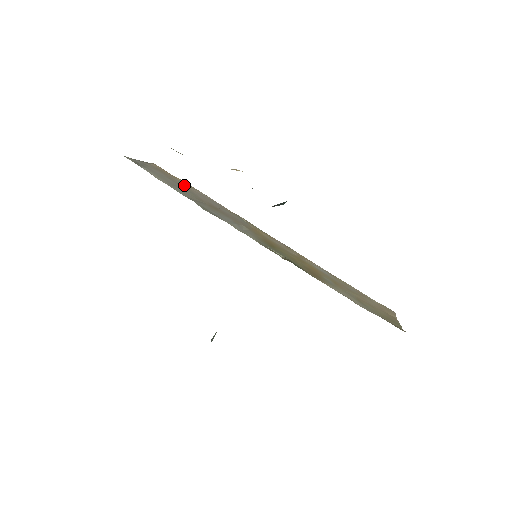
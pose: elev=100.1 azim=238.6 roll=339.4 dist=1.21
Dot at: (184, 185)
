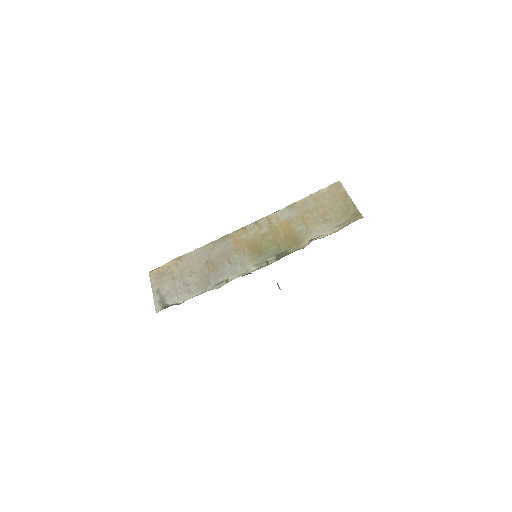
Dot at: (179, 267)
